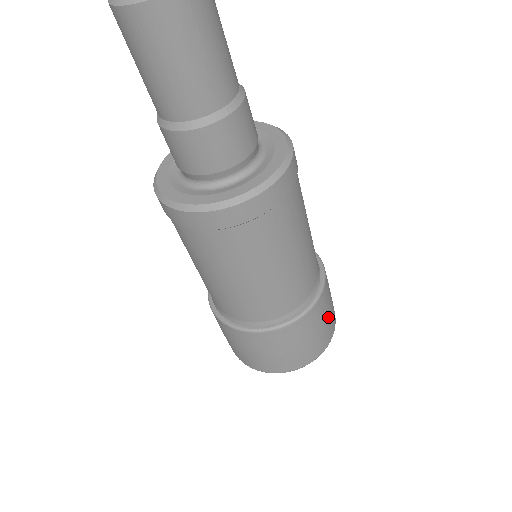
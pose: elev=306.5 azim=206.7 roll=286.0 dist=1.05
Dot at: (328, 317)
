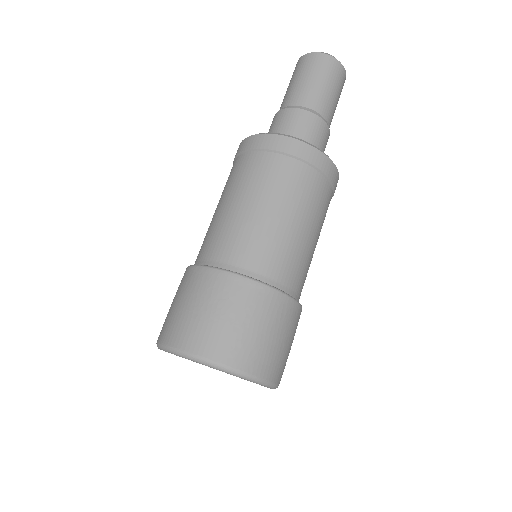
Dot at: occluded
